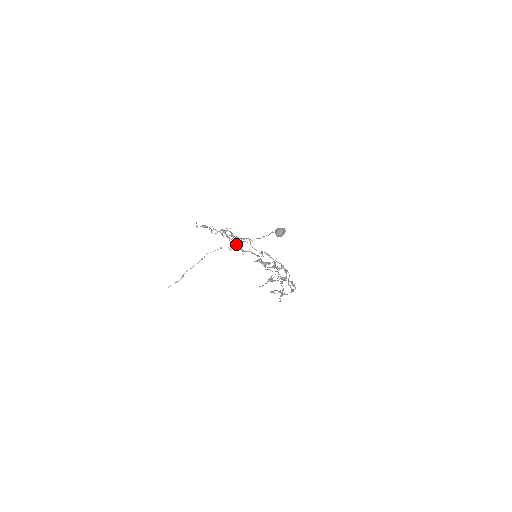
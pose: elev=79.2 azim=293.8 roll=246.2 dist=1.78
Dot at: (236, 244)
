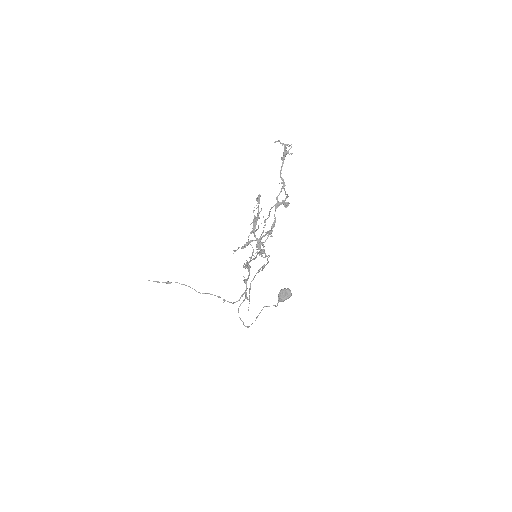
Dot at: occluded
